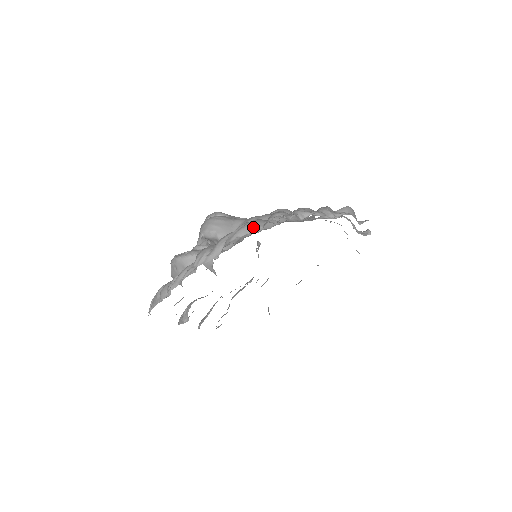
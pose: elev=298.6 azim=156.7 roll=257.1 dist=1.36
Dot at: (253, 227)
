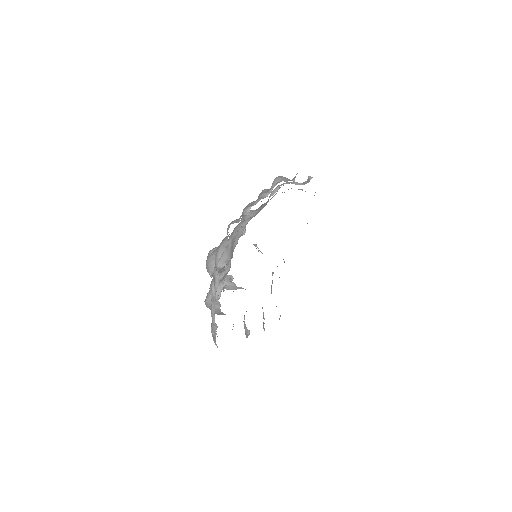
Dot at: (223, 246)
